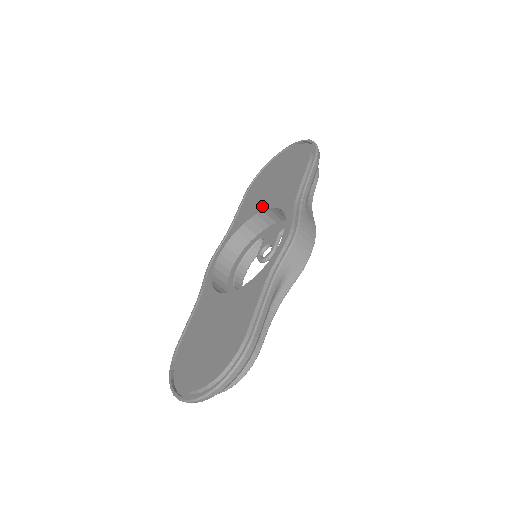
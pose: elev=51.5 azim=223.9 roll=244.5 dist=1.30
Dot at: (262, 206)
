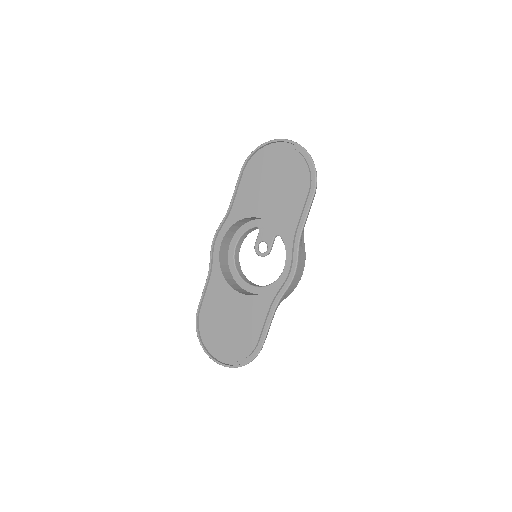
Dot at: (262, 212)
